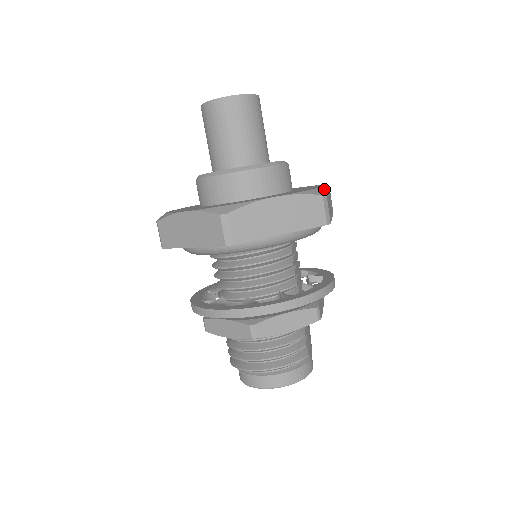
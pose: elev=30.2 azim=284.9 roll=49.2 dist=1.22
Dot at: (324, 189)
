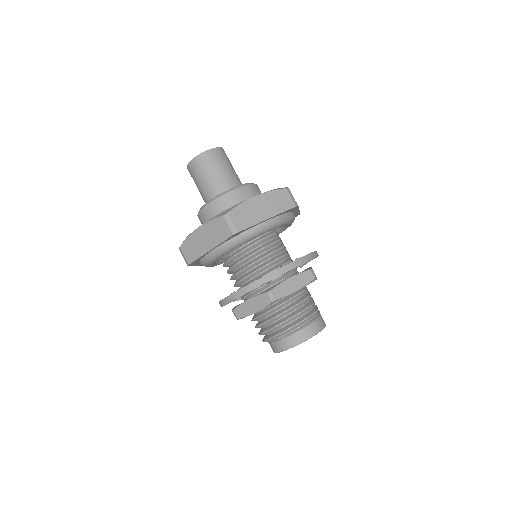
Dot at: (286, 187)
